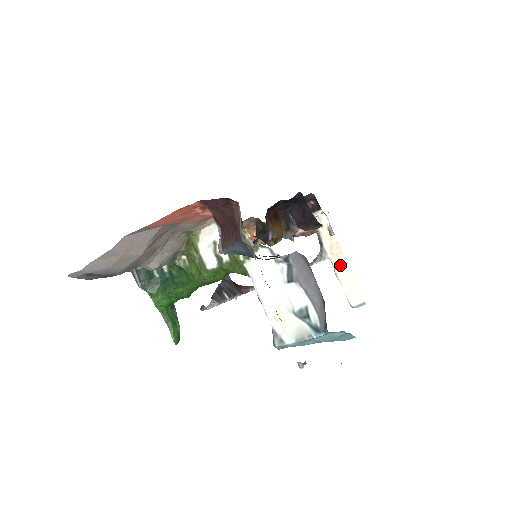
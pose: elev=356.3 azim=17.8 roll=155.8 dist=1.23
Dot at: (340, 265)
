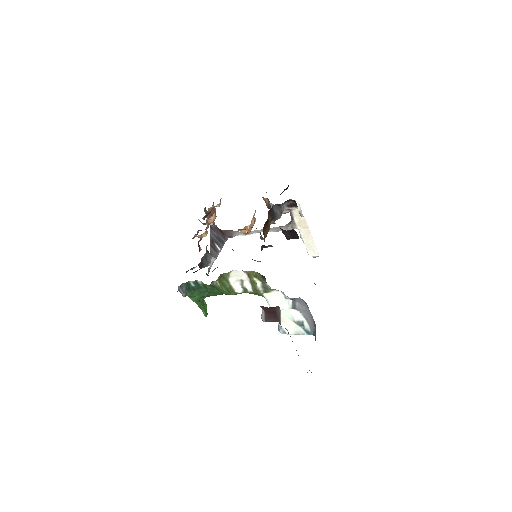
Dot at: (305, 234)
